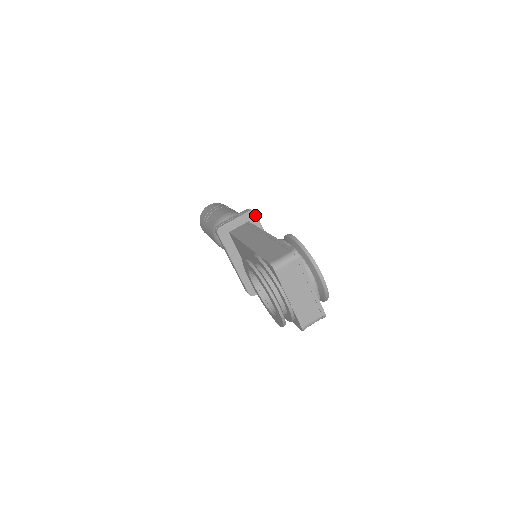
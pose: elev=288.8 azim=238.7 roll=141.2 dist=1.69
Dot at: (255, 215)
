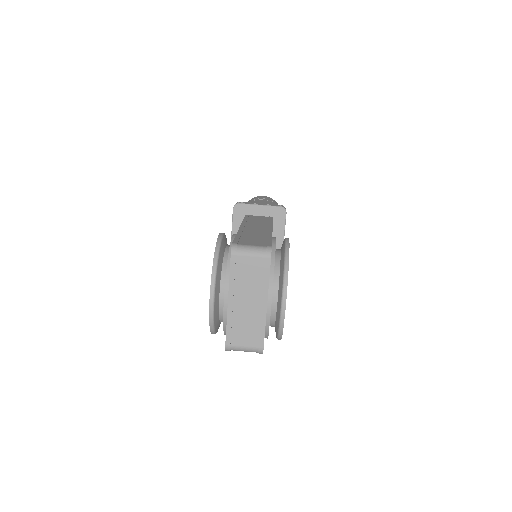
Dot at: (284, 215)
